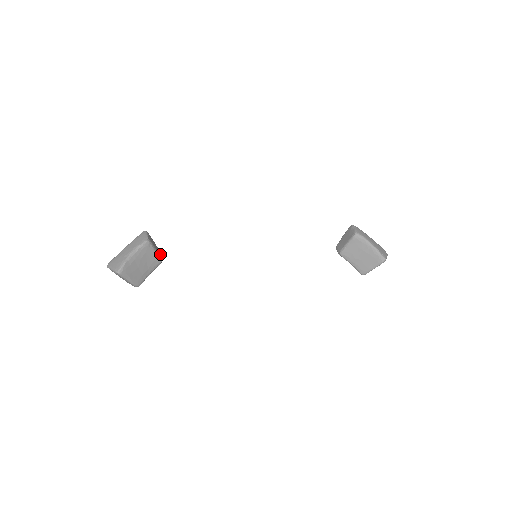
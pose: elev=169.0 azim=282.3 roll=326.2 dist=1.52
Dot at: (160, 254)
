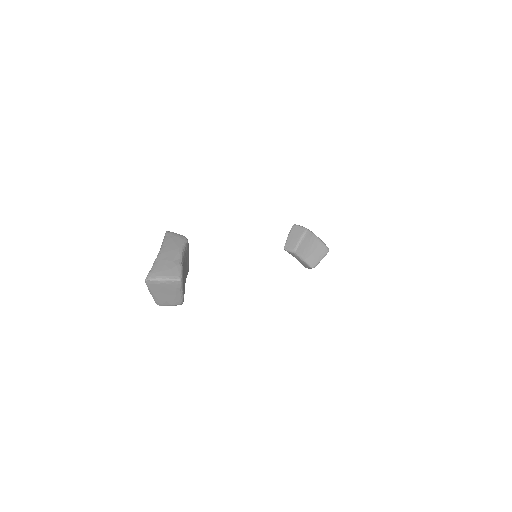
Dot at: occluded
